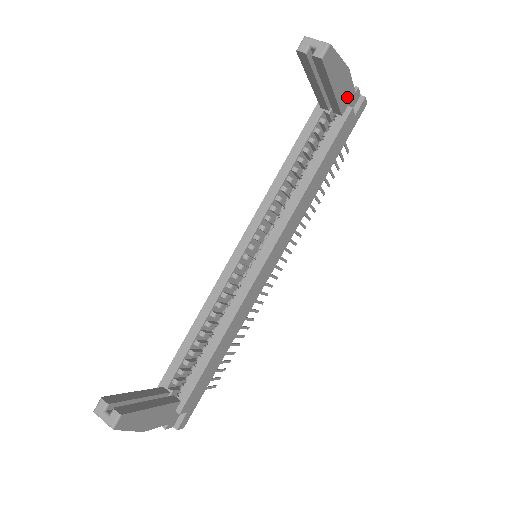
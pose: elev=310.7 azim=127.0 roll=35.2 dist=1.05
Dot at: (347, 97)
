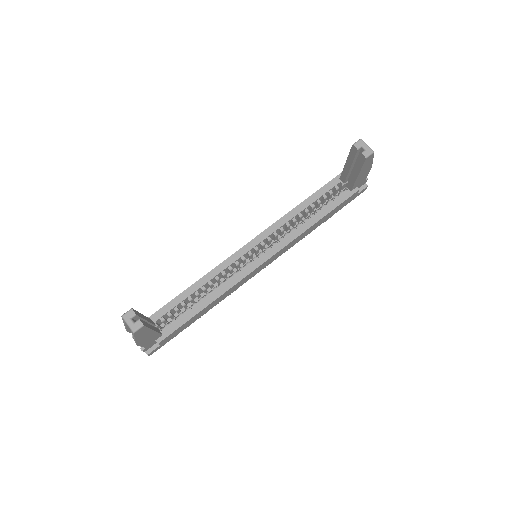
Dot at: (360, 182)
